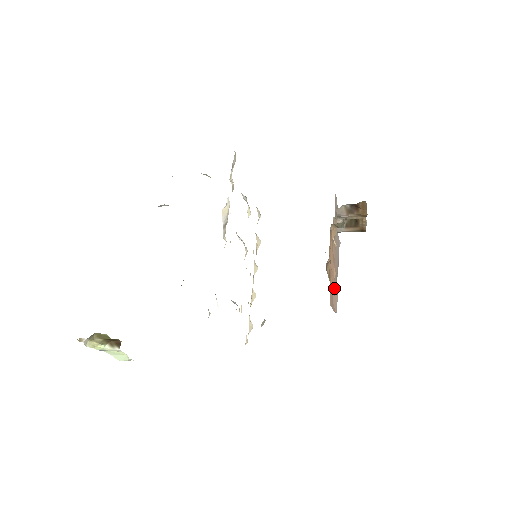
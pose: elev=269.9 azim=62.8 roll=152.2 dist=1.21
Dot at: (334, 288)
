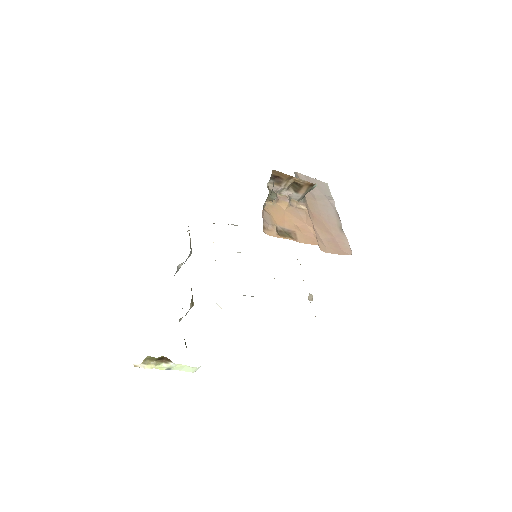
Dot at: (338, 238)
